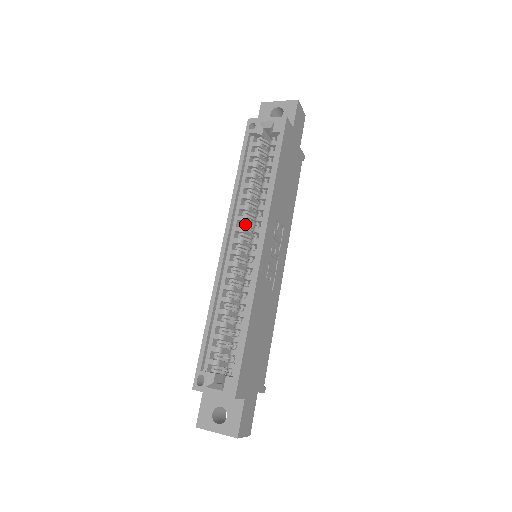
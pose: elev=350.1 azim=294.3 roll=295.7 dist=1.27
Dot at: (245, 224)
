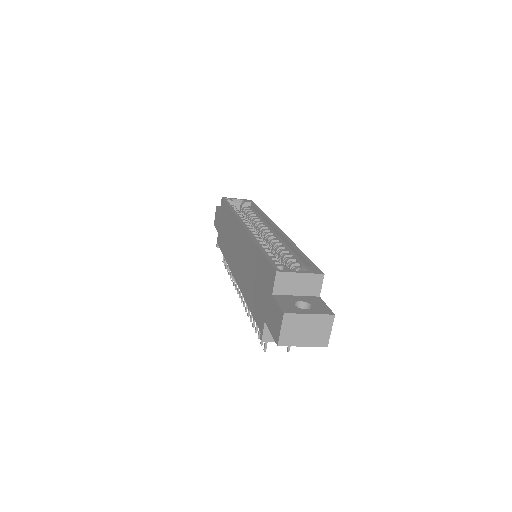
Dot at: occluded
